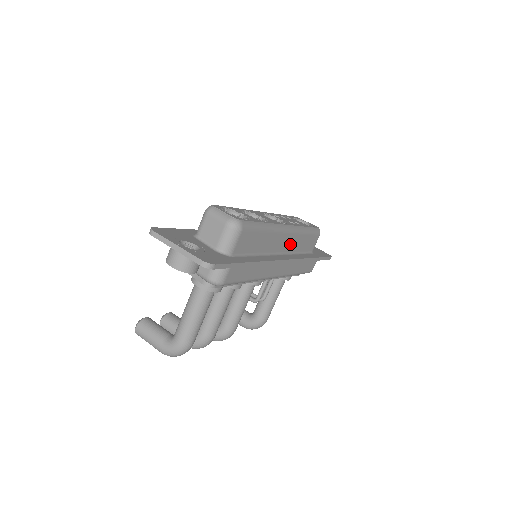
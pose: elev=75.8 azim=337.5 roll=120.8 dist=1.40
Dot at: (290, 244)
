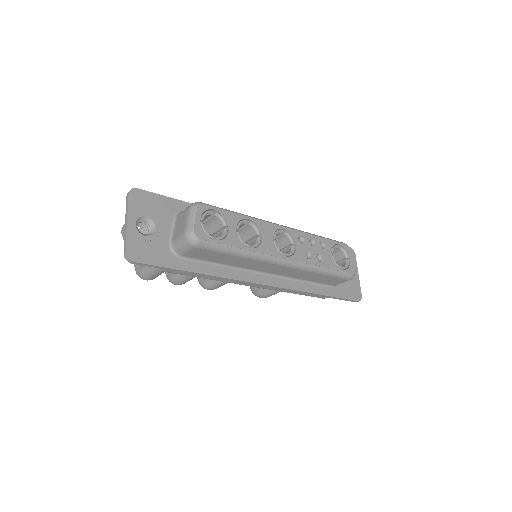
Dot at: (288, 272)
